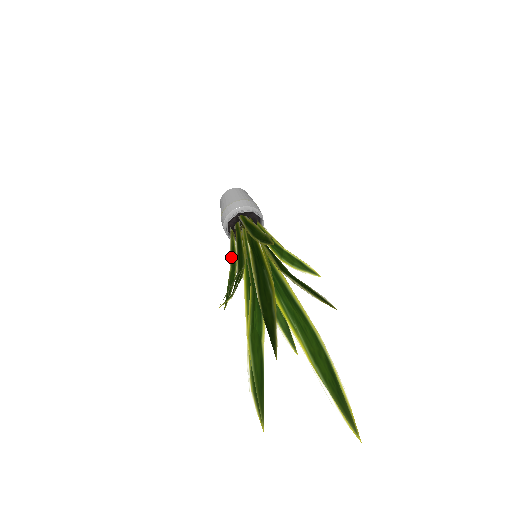
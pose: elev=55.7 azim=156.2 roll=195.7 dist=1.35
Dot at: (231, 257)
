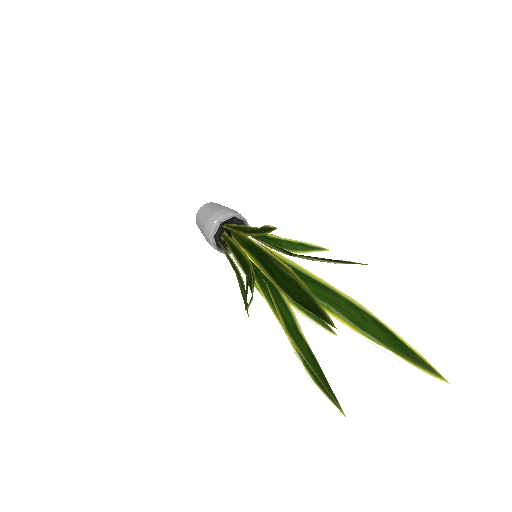
Dot at: (232, 266)
